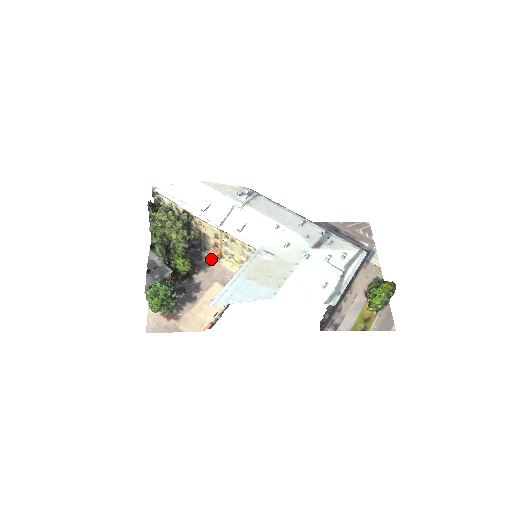
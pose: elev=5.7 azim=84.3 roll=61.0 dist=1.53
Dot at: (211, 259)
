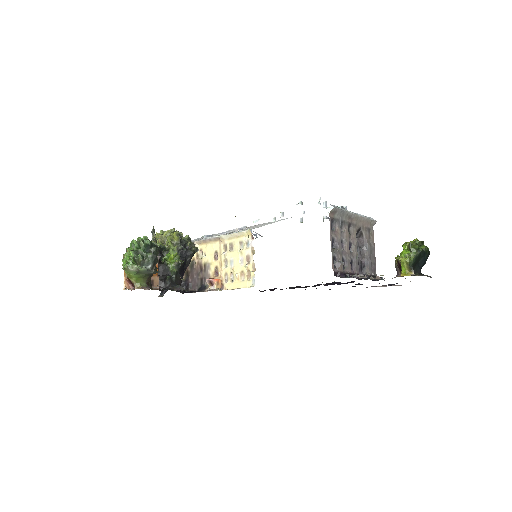
Dot at: (210, 289)
